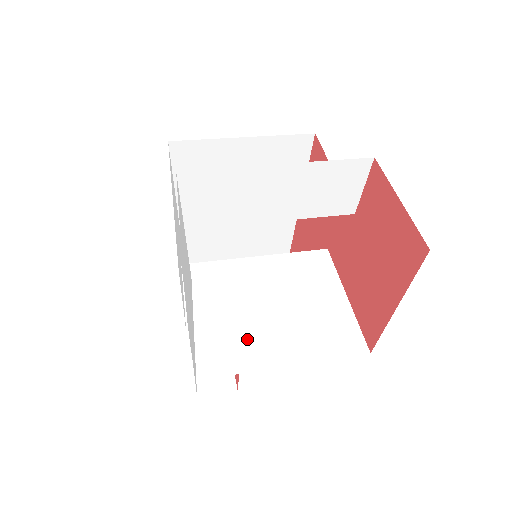
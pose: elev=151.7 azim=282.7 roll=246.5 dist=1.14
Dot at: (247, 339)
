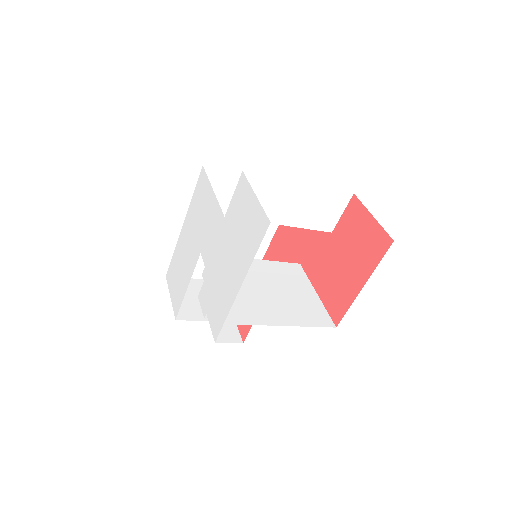
Dot at: (254, 306)
